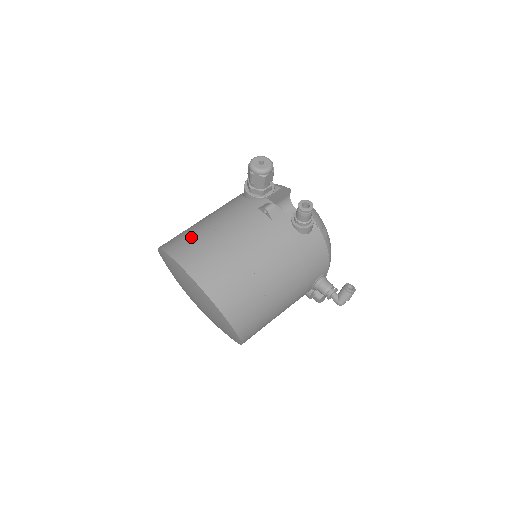
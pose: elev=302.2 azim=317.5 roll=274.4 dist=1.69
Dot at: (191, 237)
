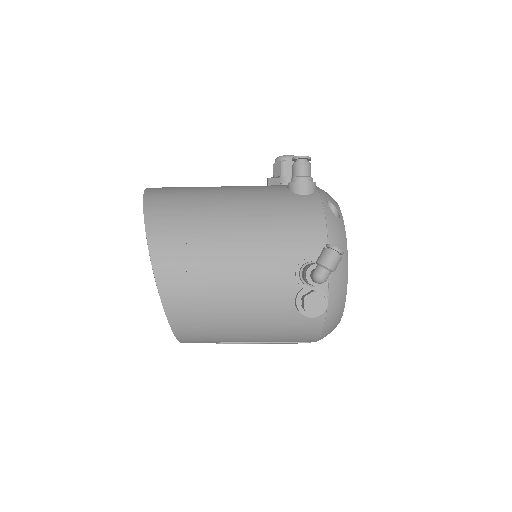
Dot at: occluded
